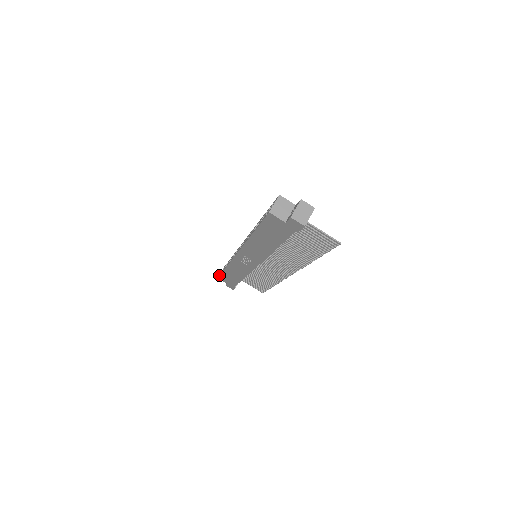
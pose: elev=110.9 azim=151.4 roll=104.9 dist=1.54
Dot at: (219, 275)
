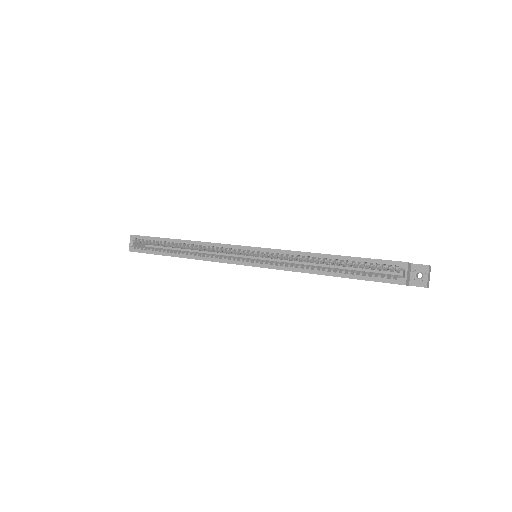
Dot at: occluded
